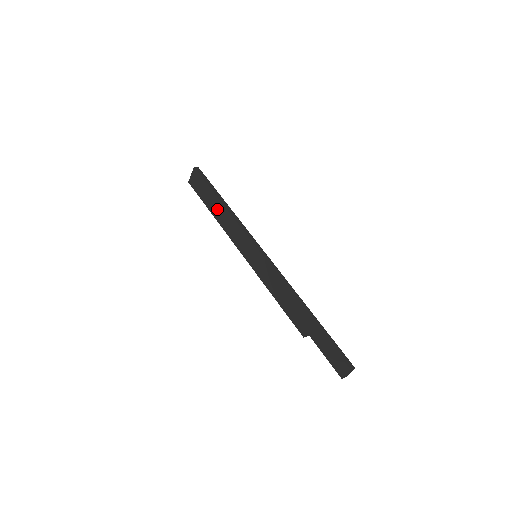
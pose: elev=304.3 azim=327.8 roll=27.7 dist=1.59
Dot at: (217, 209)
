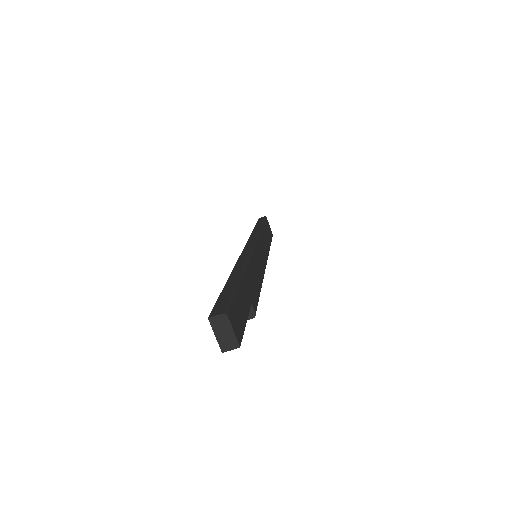
Dot at: occluded
